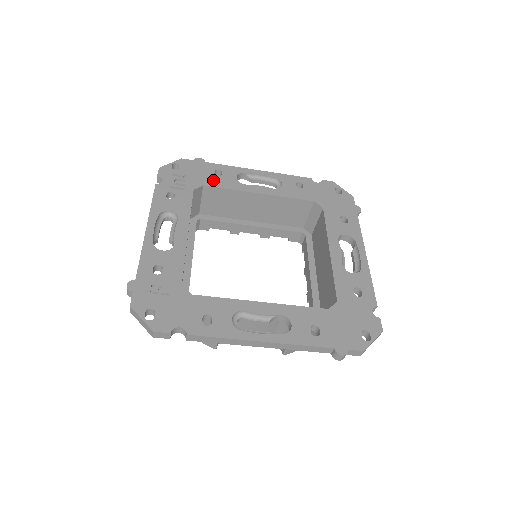
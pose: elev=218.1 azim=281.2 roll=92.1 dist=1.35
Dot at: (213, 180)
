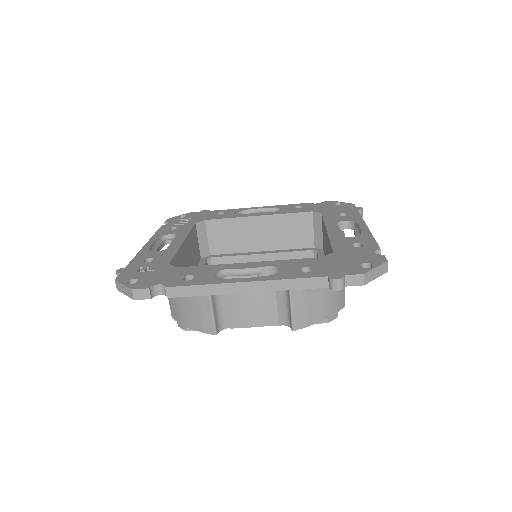
Dot at: (215, 217)
